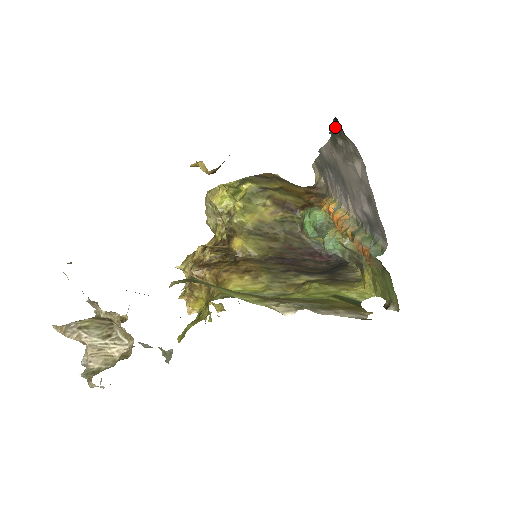
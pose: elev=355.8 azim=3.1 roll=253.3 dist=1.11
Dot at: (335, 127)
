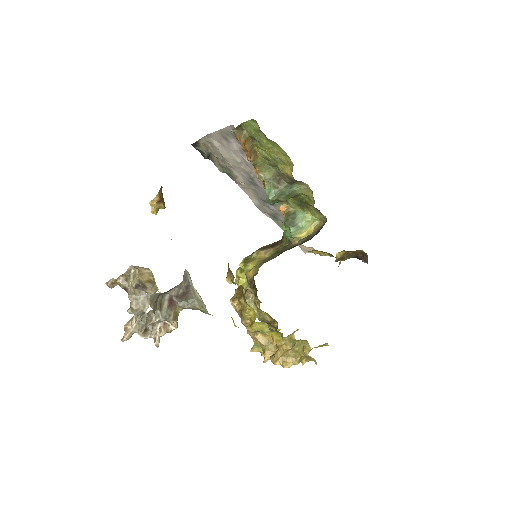
Dot at: (197, 149)
